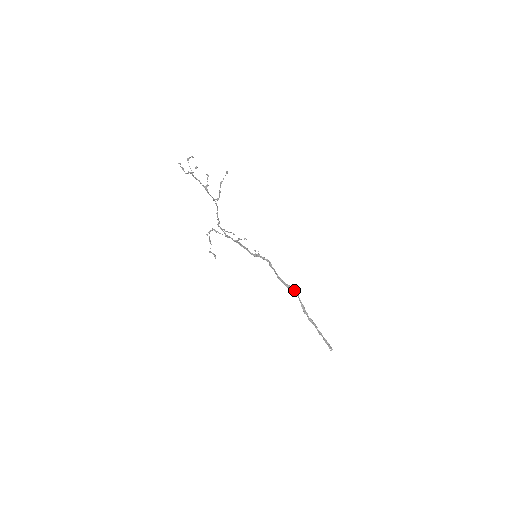
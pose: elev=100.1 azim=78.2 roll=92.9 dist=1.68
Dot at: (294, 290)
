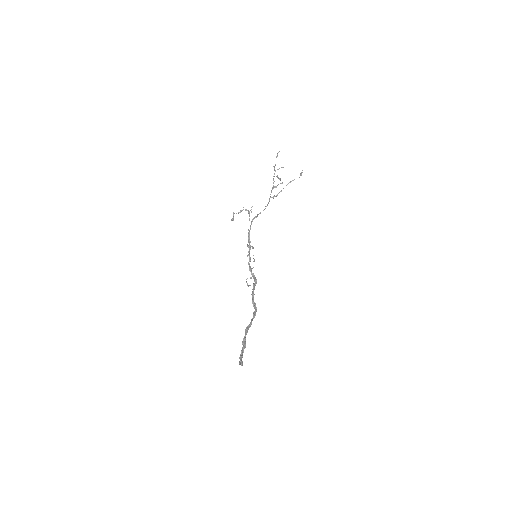
Dot at: (255, 310)
